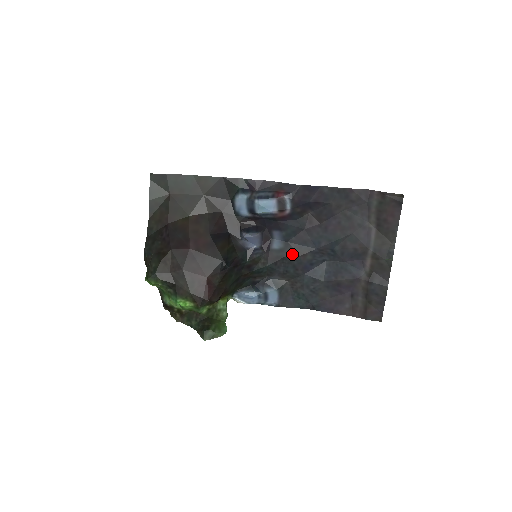
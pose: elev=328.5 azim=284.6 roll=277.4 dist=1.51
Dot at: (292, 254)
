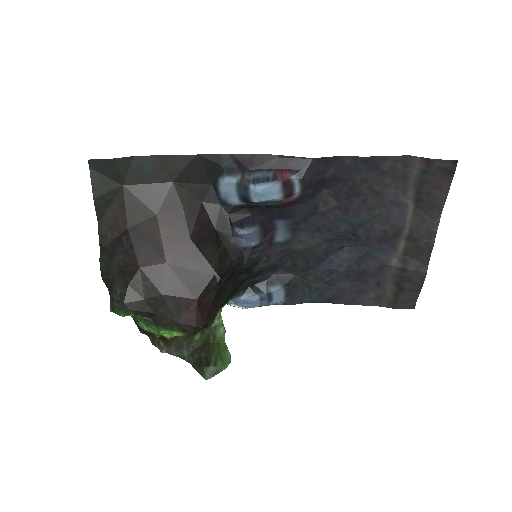
Dot at: (302, 245)
